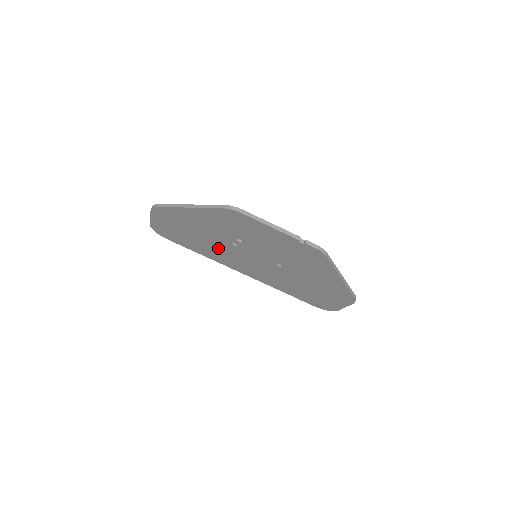
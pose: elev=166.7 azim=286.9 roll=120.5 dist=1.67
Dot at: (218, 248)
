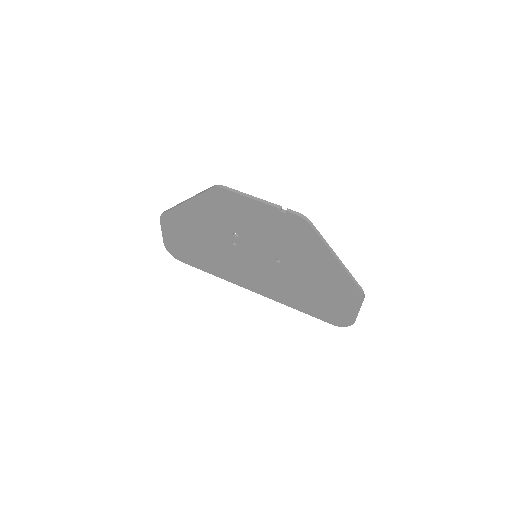
Dot at: (223, 256)
